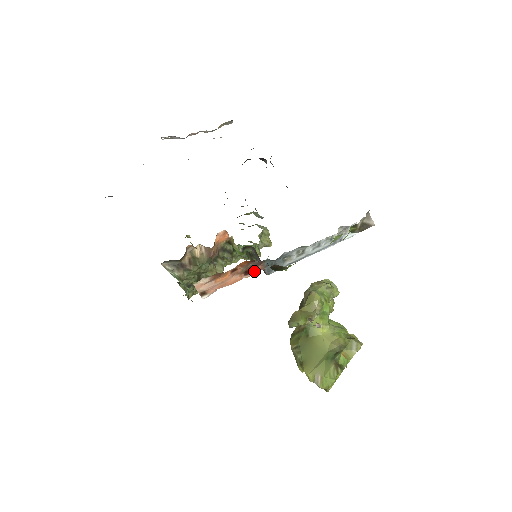
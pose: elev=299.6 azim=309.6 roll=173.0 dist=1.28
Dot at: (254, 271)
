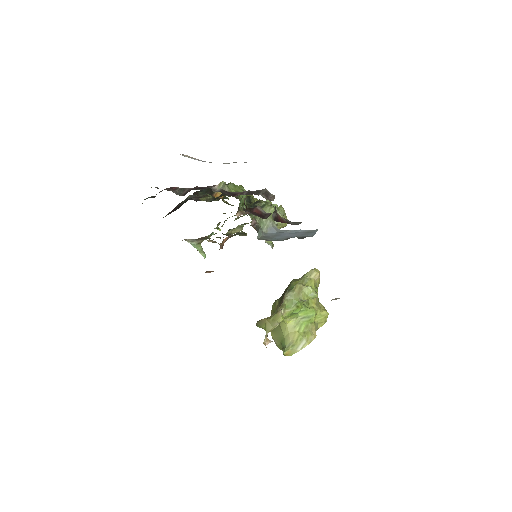
Dot at: occluded
